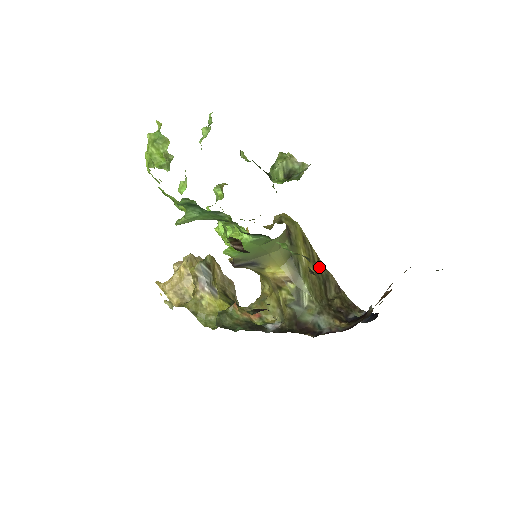
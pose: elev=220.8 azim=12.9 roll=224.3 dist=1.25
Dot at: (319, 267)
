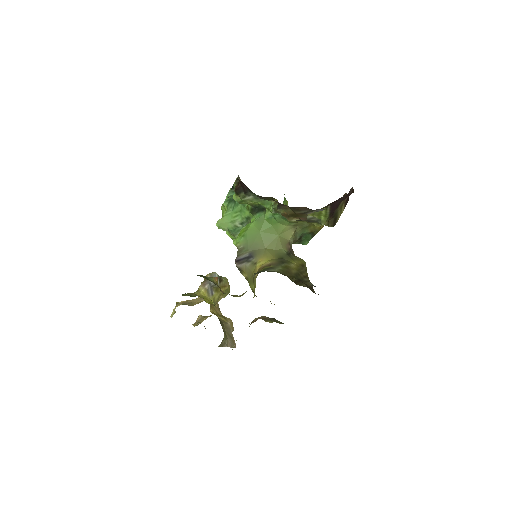
Dot at: (303, 277)
